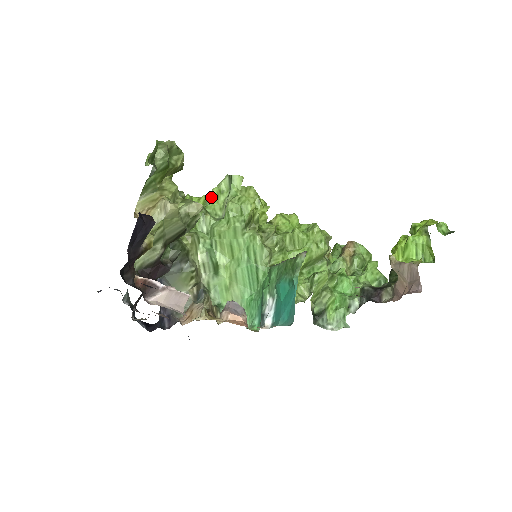
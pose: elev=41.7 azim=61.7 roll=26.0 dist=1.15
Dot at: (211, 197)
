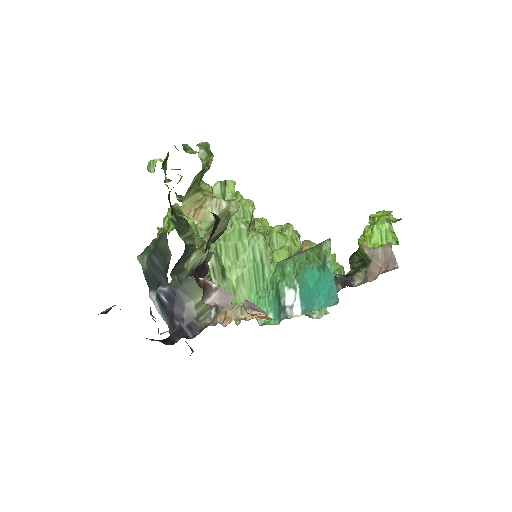
Dot at: occluded
